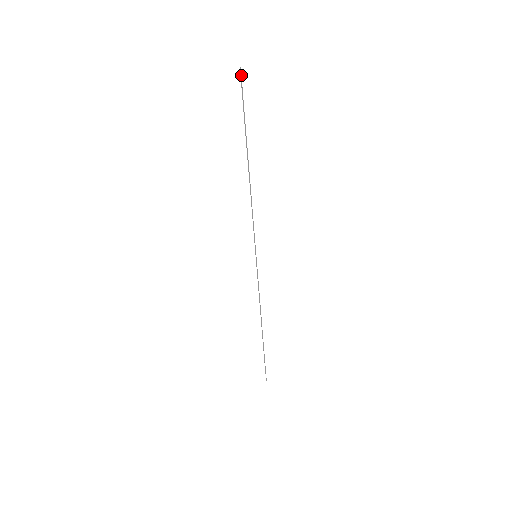
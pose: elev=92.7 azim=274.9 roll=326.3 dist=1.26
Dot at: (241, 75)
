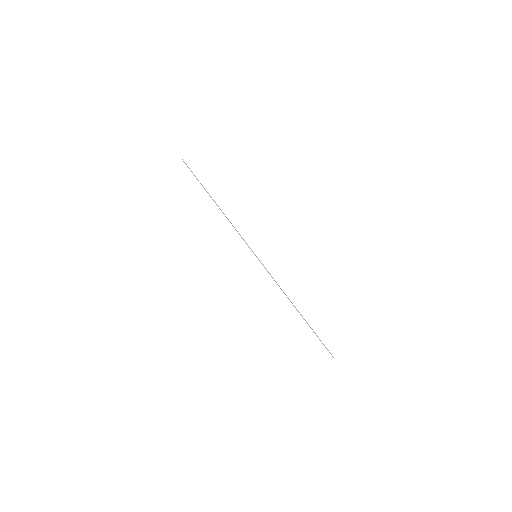
Dot at: (184, 162)
